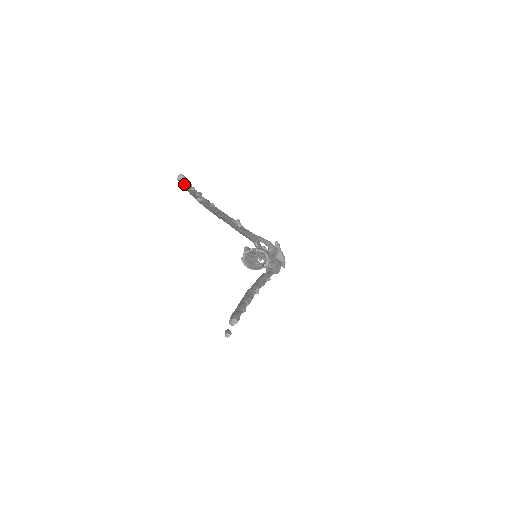
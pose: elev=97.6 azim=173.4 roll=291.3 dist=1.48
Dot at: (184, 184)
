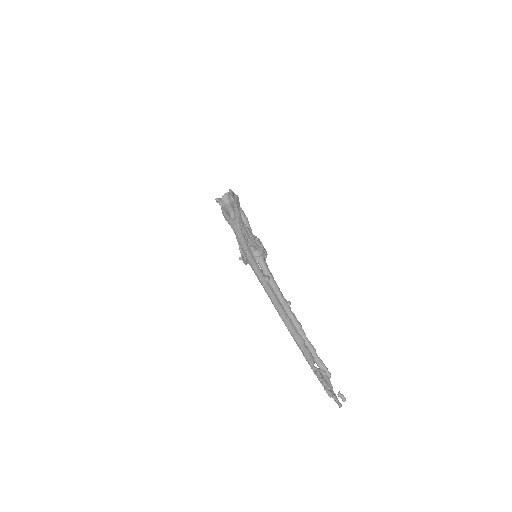
Dot at: (337, 399)
